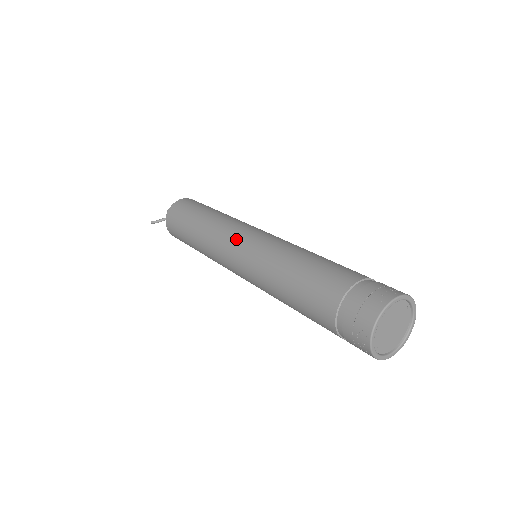
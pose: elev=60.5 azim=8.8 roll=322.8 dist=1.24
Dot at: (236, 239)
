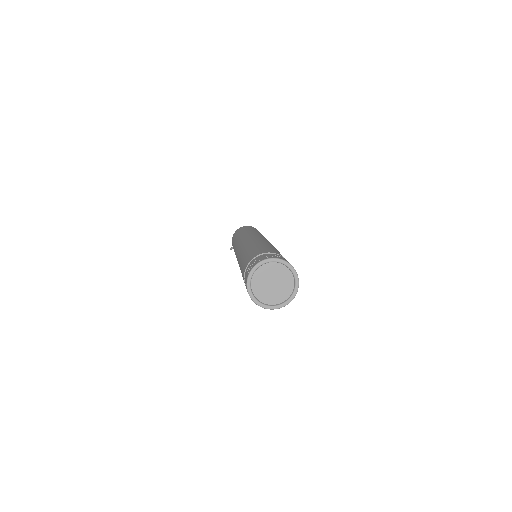
Dot at: (238, 246)
